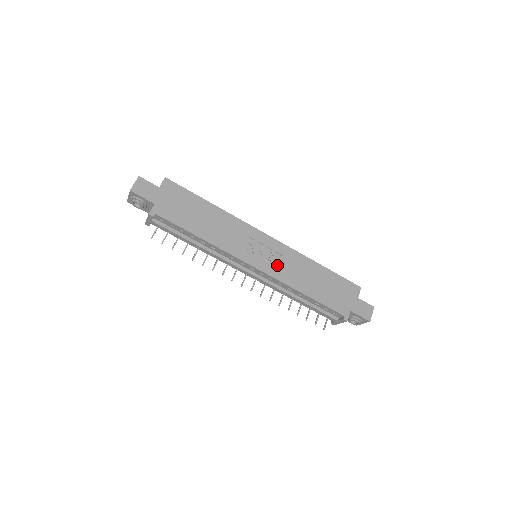
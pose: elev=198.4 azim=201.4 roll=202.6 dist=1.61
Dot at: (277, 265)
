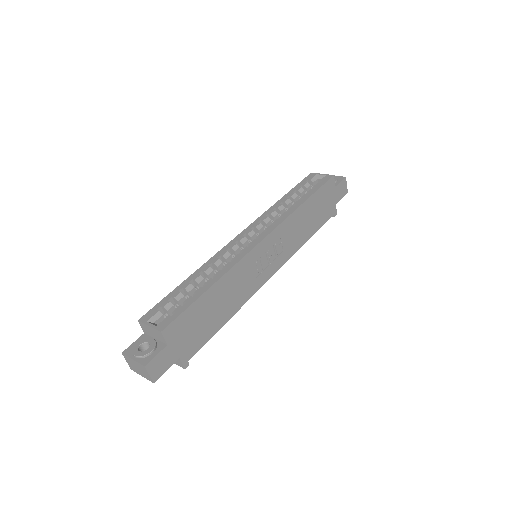
Dot at: (283, 250)
